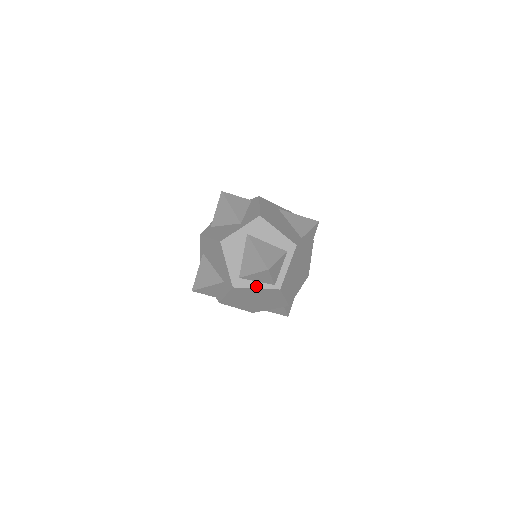
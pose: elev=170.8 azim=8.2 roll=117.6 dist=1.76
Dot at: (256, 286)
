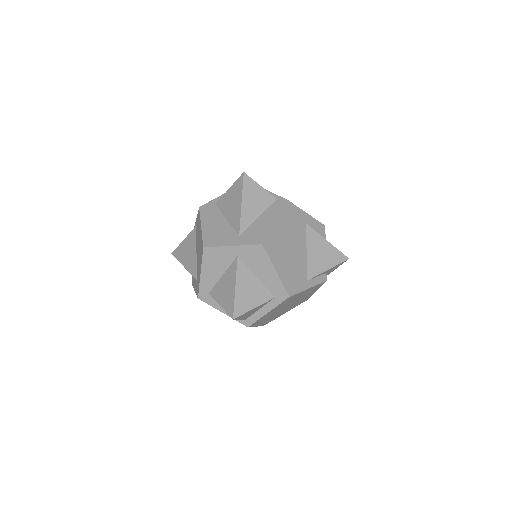
Dot at: (223, 310)
